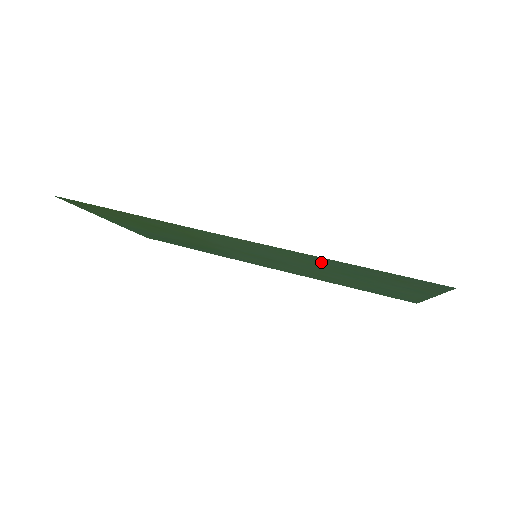
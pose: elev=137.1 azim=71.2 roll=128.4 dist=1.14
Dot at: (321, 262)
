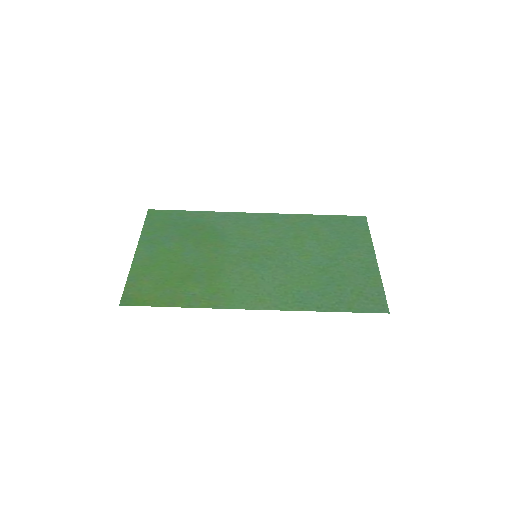
Dot at: (309, 294)
